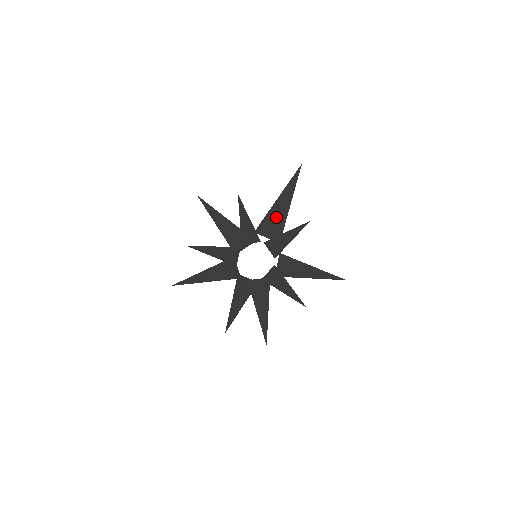
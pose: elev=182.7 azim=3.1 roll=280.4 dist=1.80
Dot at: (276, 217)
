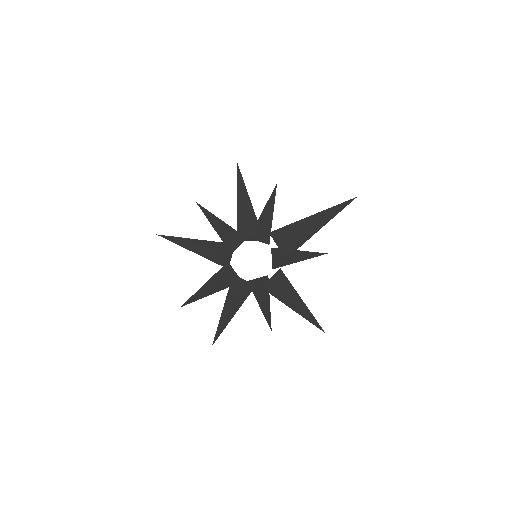
Dot at: (299, 232)
